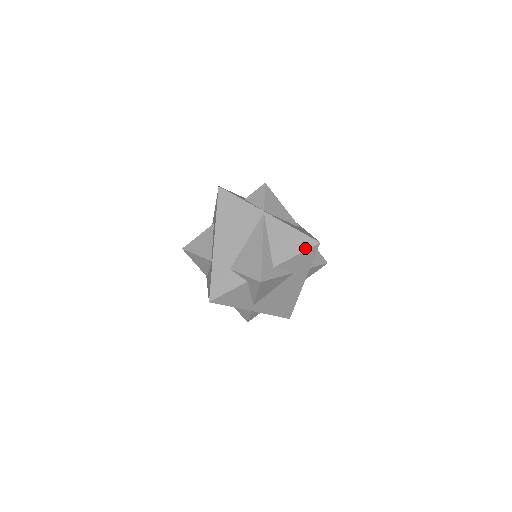
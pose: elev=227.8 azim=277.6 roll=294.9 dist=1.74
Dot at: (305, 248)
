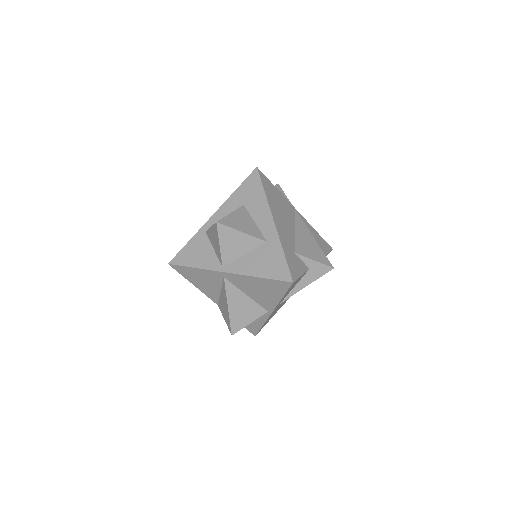
Dot at: (328, 250)
